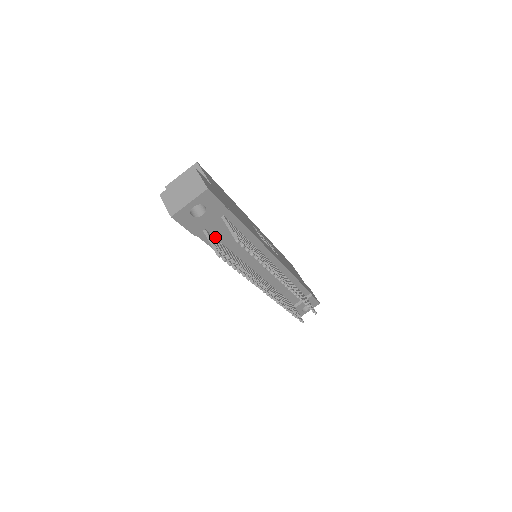
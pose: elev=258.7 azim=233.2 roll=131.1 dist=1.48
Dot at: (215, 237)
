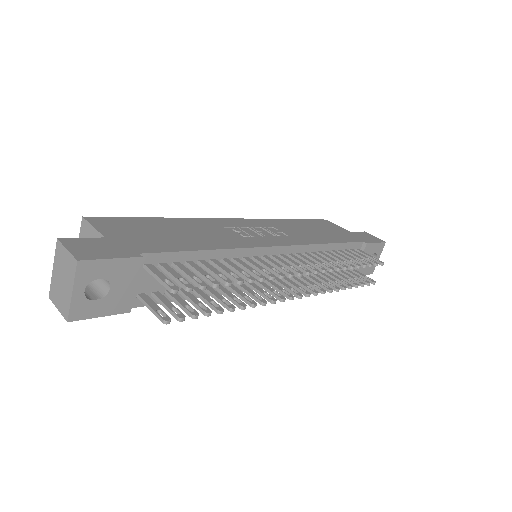
Dot at: (163, 290)
